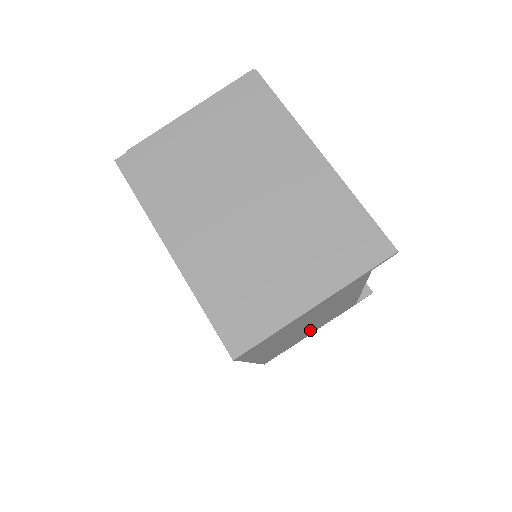
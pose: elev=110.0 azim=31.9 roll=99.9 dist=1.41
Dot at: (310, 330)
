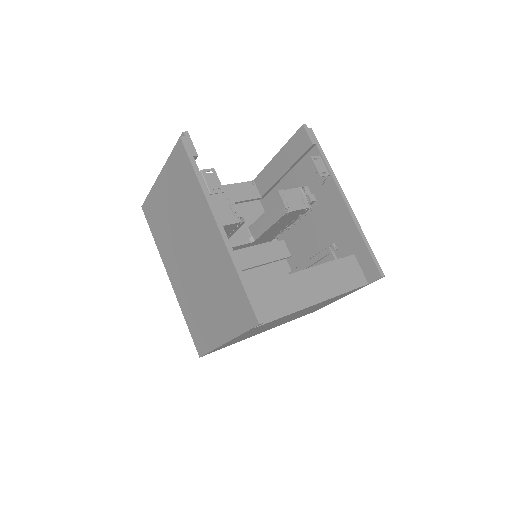
Dot at: occluded
